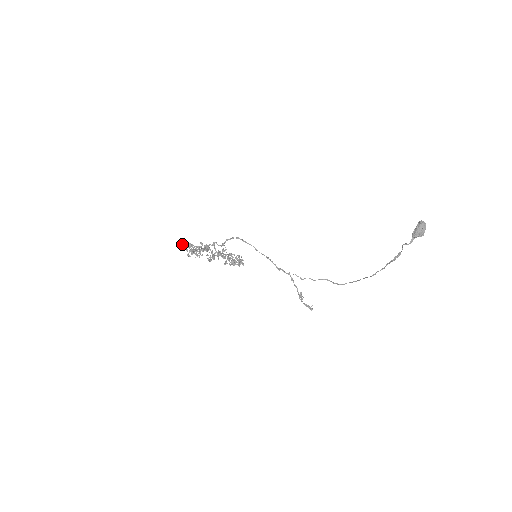
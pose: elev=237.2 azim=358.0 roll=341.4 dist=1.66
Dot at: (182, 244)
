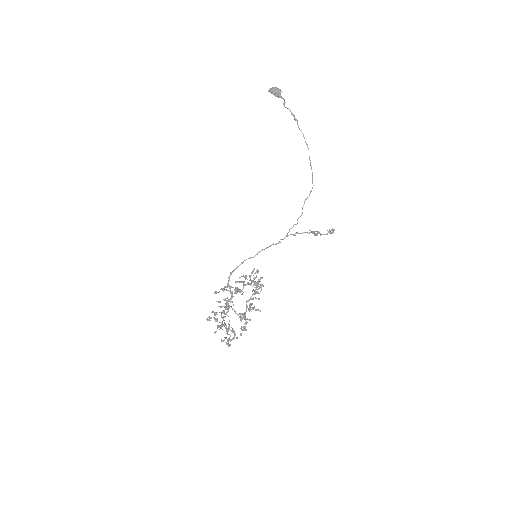
Dot at: (208, 320)
